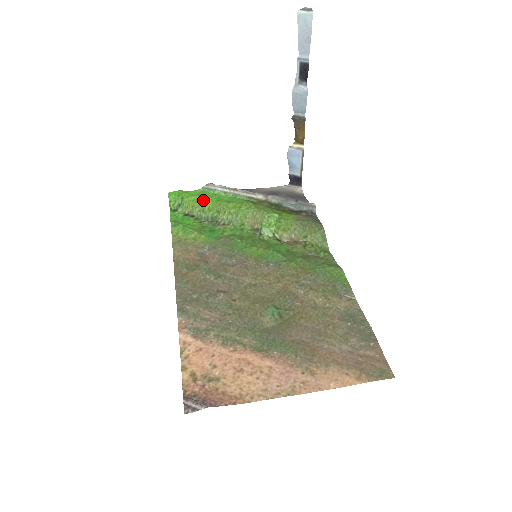
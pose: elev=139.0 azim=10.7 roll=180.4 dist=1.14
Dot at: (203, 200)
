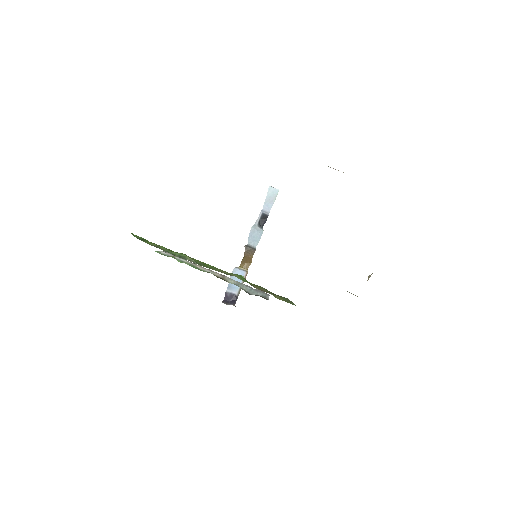
Dot at: occluded
